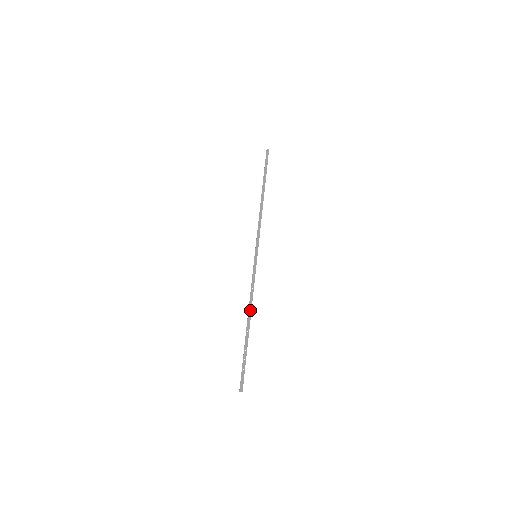
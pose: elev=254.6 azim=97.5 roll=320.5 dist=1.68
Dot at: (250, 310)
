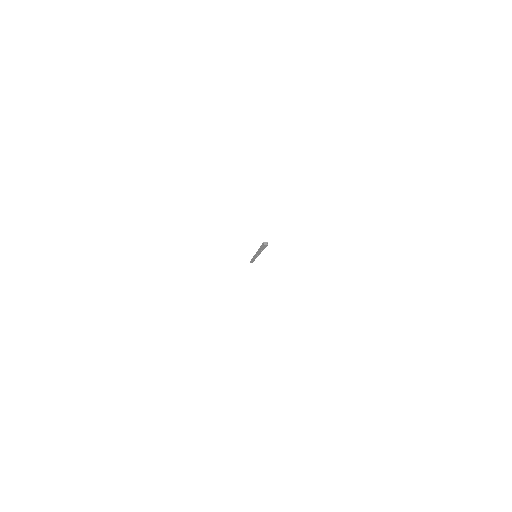
Dot at: occluded
